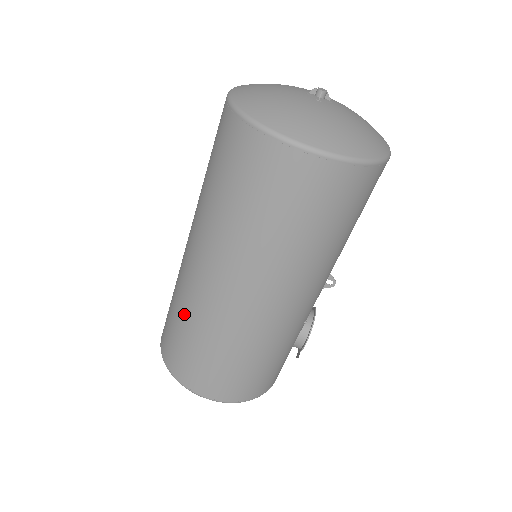
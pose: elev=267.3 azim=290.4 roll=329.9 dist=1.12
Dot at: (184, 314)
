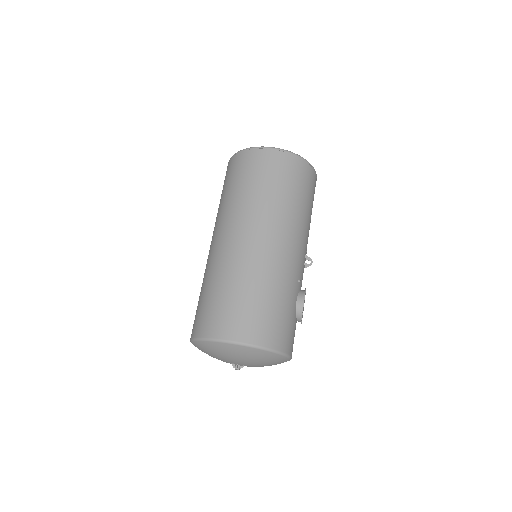
Dot at: (212, 278)
